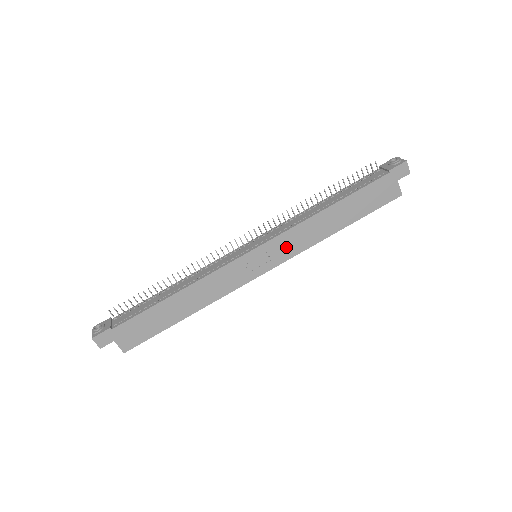
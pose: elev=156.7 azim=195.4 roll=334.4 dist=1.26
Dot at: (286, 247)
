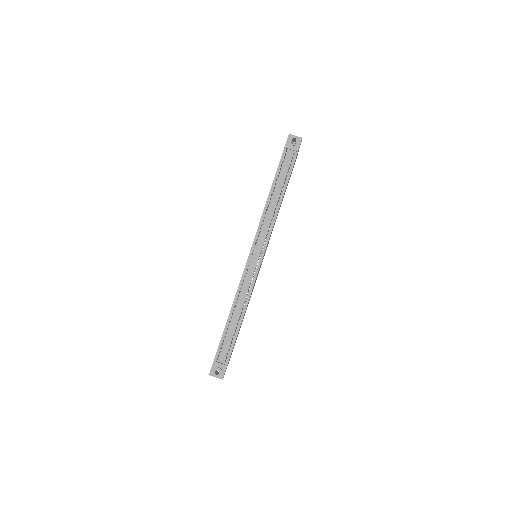
Dot at: occluded
